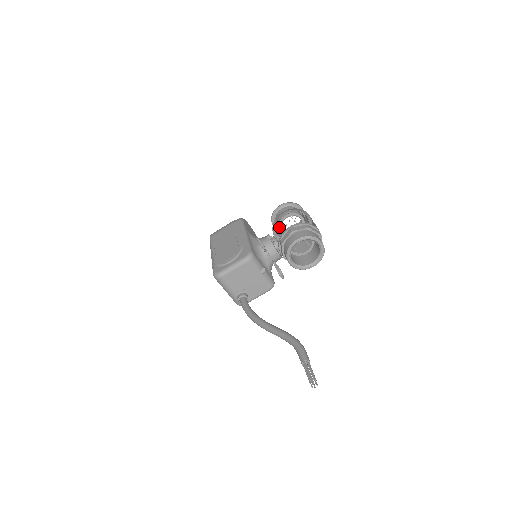
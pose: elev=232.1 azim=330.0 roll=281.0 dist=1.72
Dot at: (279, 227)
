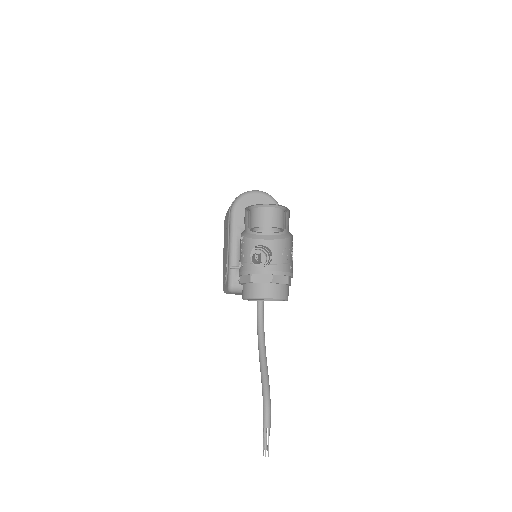
Dot at: (257, 232)
